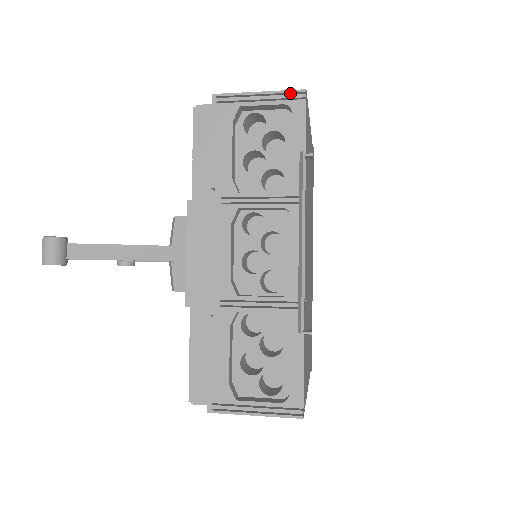
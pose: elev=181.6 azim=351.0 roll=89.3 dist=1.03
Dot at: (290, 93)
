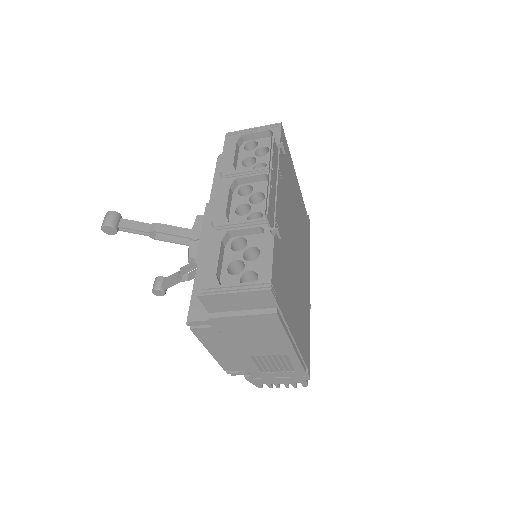
Dot at: (272, 126)
